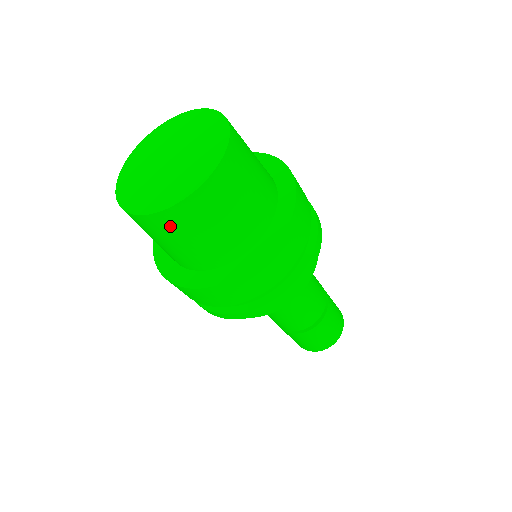
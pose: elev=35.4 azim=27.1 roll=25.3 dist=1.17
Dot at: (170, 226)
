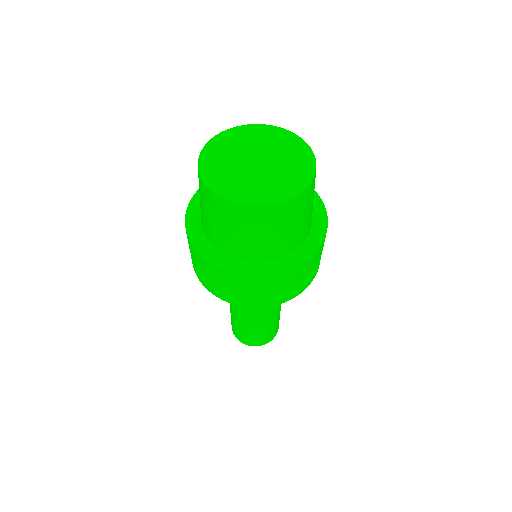
Dot at: (238, 217)
